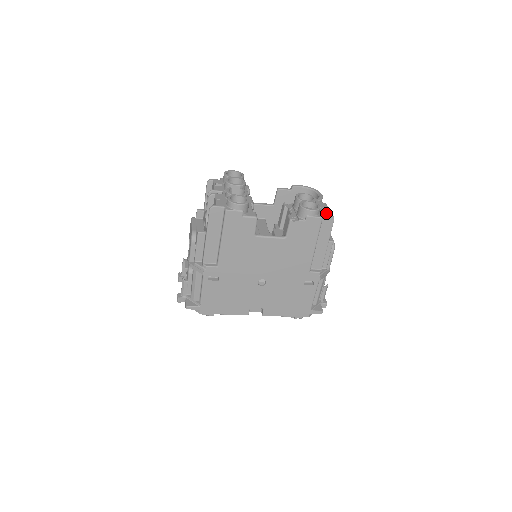
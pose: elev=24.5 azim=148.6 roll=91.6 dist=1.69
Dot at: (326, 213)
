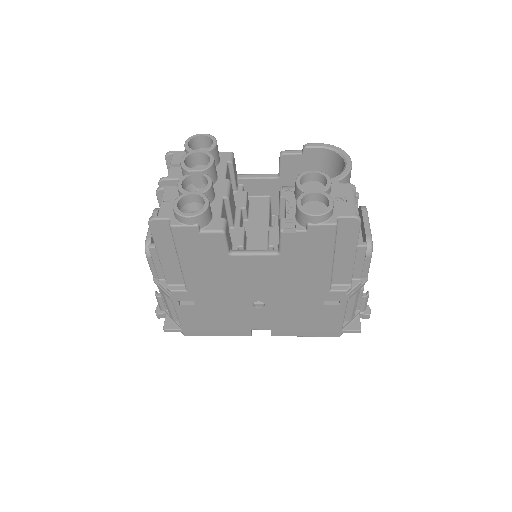
Dot at: (345, 212)
